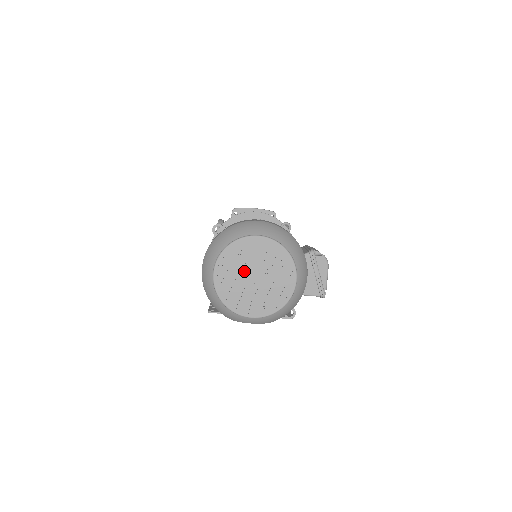
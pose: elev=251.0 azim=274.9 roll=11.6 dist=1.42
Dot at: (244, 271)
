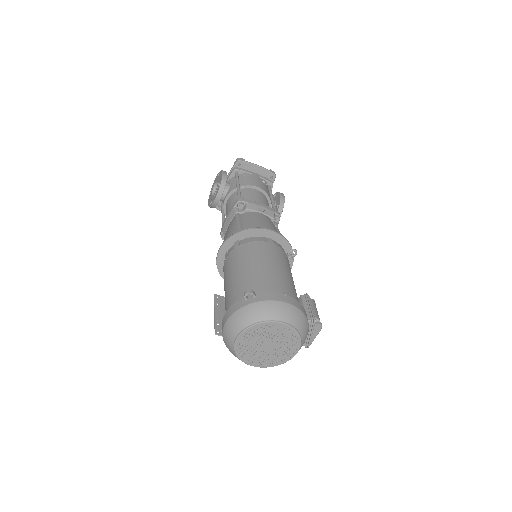
Dot at: (261, 341)
